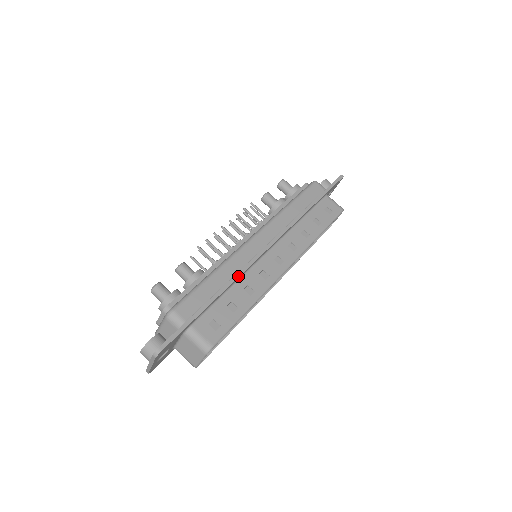
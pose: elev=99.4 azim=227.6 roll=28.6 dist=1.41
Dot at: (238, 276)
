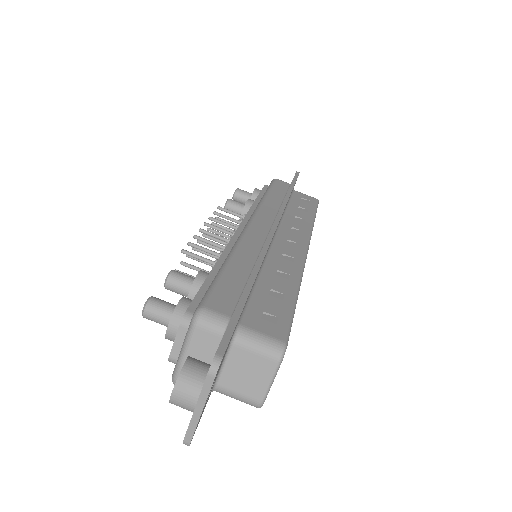
Dot at: (263, 256)
